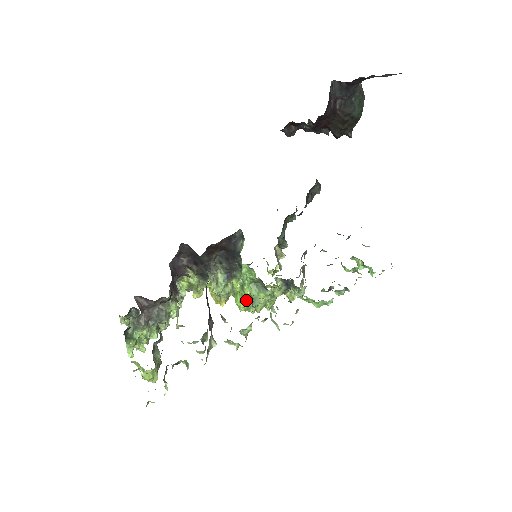
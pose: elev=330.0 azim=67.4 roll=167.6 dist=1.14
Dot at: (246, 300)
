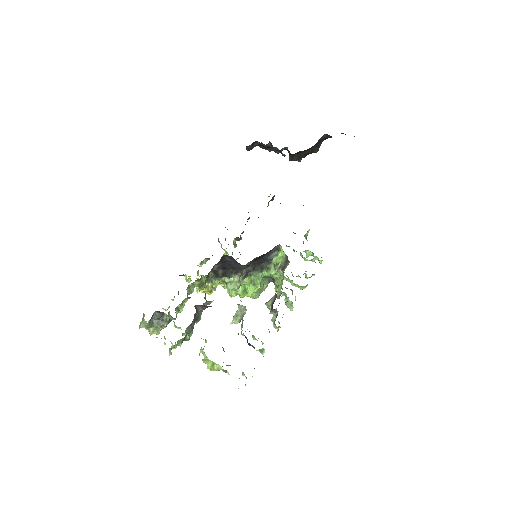
Dot at: (255, 291)
